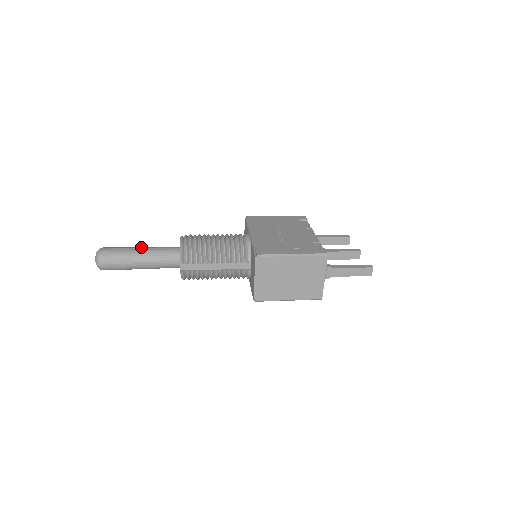
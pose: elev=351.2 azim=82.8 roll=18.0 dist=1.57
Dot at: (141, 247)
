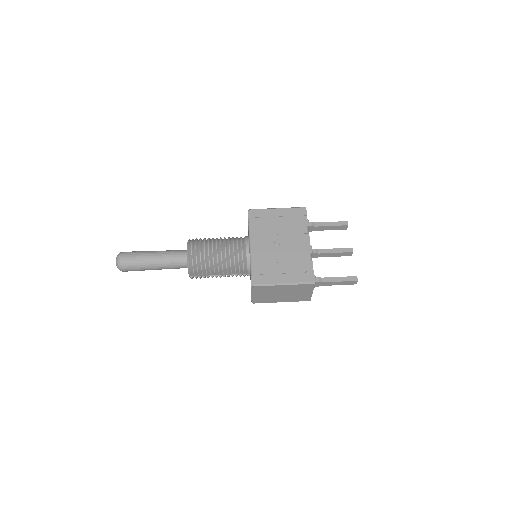
Dot at: (154, 253)
